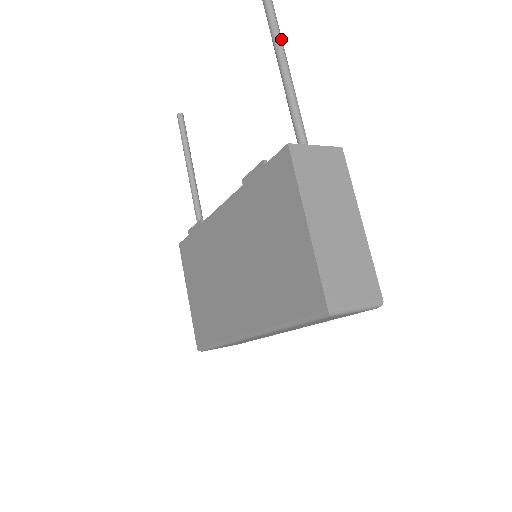
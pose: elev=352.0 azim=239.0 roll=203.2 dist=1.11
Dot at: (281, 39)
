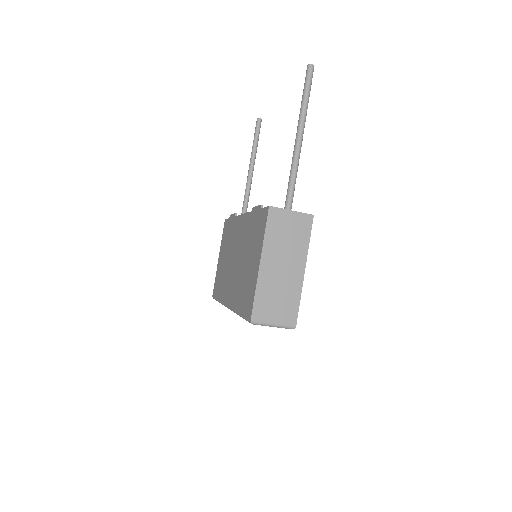
Dot at: (304, 120)
